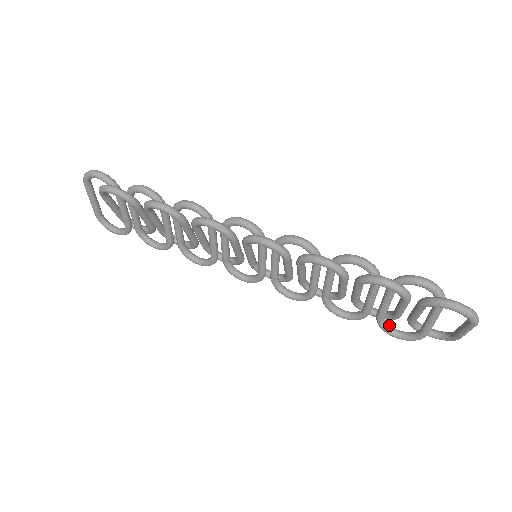
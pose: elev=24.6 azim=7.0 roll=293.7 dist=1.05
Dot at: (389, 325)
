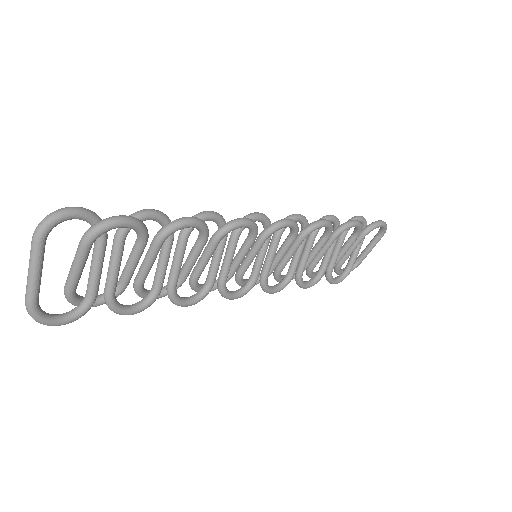
Dot at: occluded
